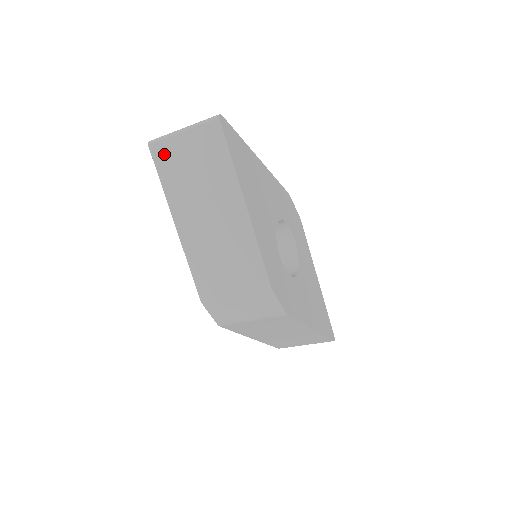
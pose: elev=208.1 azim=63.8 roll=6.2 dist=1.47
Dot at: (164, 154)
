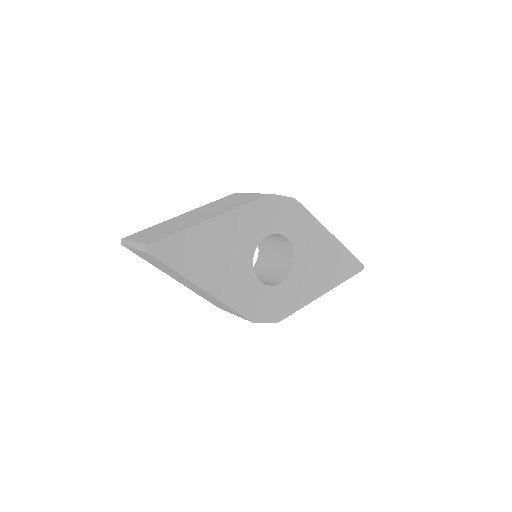
Dot at: (135, 252)
